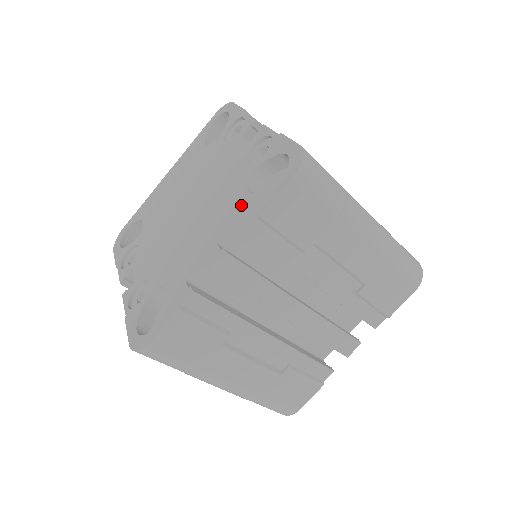
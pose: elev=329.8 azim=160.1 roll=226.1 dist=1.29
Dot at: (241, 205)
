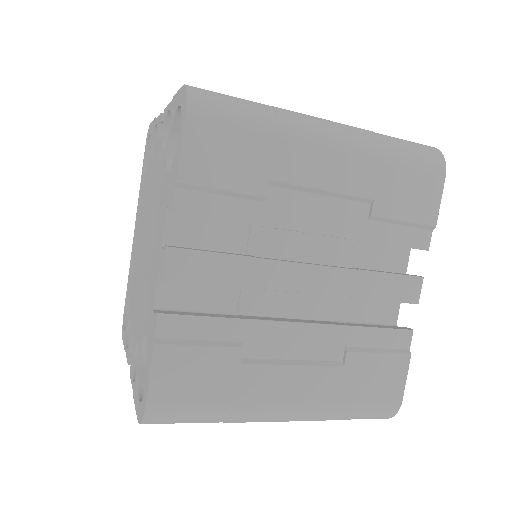
Dot at: (166, 191)
